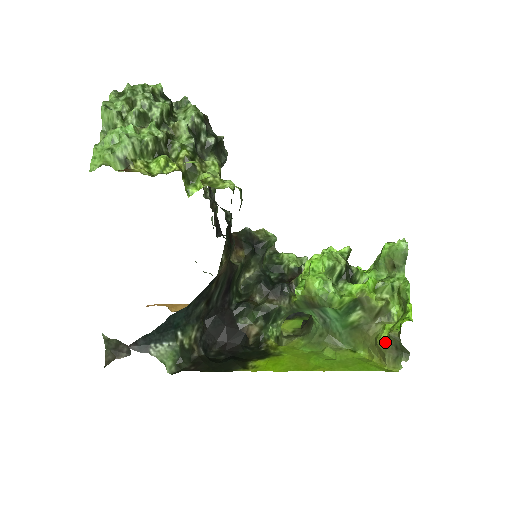
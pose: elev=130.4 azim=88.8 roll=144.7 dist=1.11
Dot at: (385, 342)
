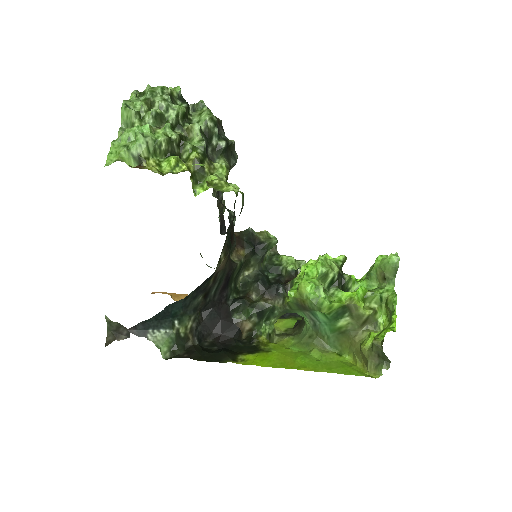
Dot at: (369, 349)
